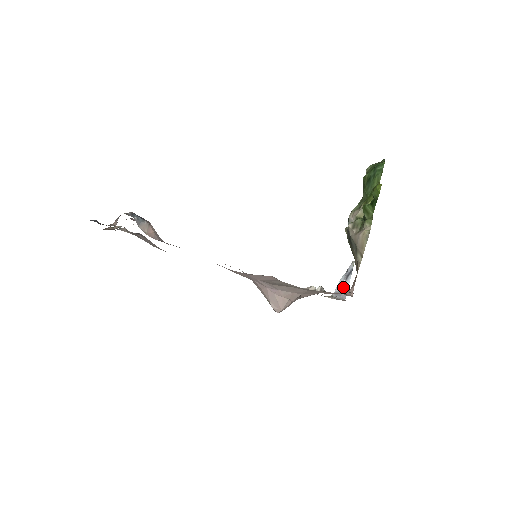
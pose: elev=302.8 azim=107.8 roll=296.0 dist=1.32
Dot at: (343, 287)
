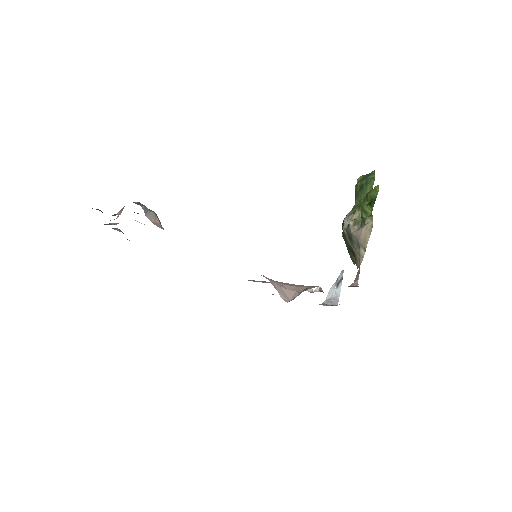
Dot at: (334, 294)
